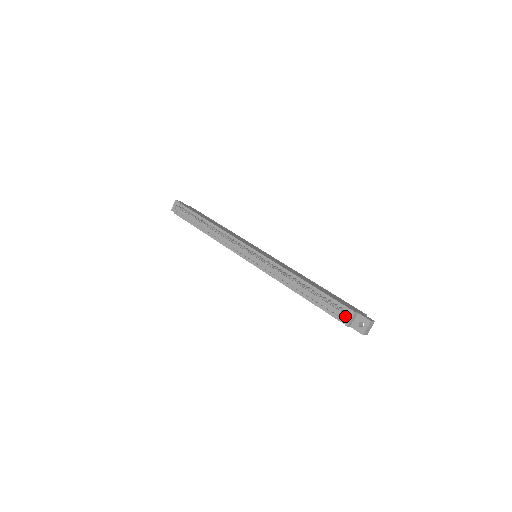
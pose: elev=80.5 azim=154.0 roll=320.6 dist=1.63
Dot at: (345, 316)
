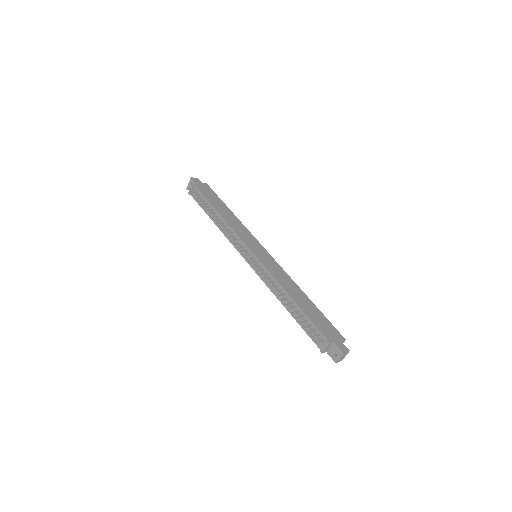
Dot at: (321, 344)
